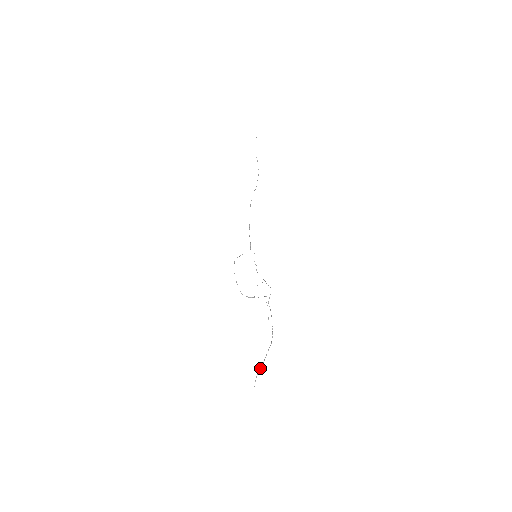
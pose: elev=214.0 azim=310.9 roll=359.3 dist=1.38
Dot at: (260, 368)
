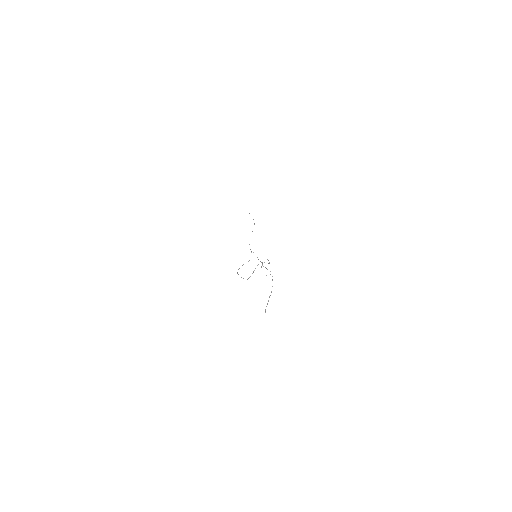
Dot at: (267, 303)
